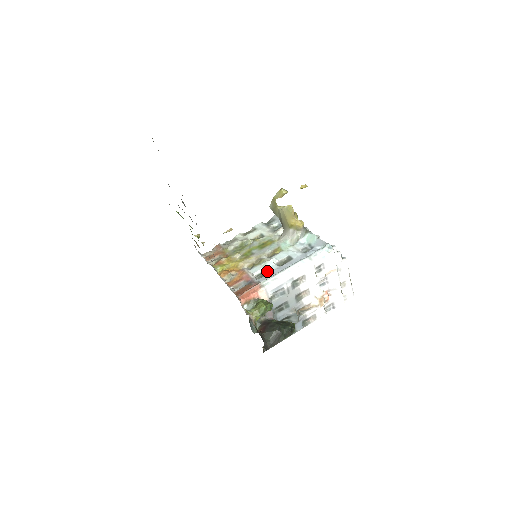
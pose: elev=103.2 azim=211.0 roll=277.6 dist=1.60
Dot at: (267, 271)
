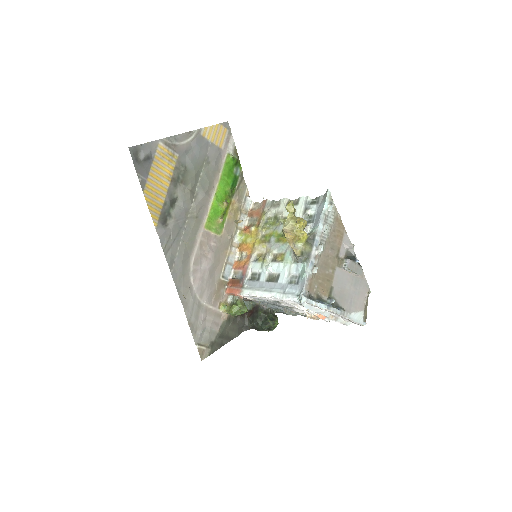
Dot at: (258, 276)
